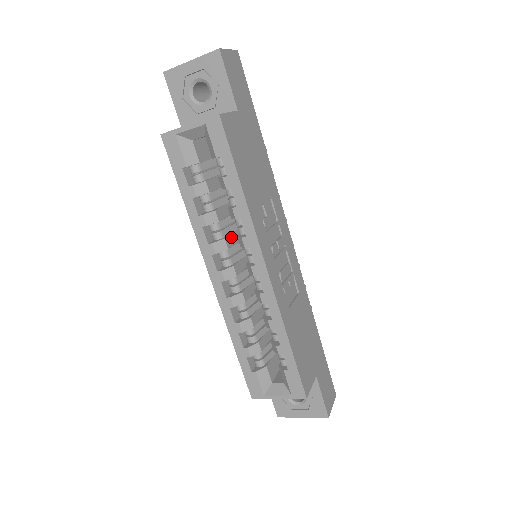
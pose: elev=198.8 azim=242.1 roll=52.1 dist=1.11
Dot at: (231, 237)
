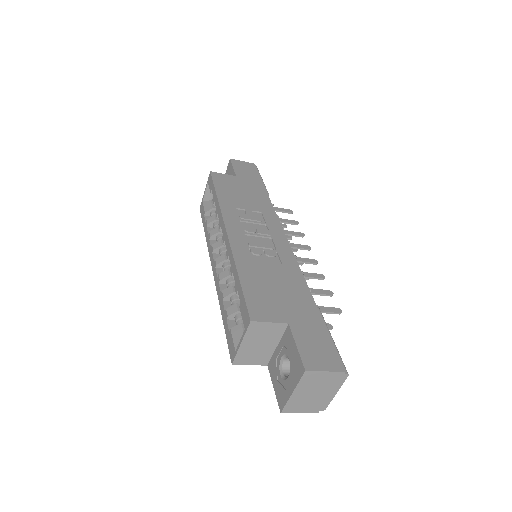
Dot at: occluded
